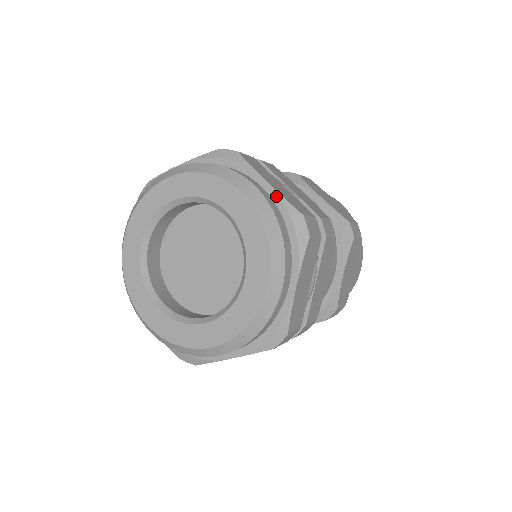
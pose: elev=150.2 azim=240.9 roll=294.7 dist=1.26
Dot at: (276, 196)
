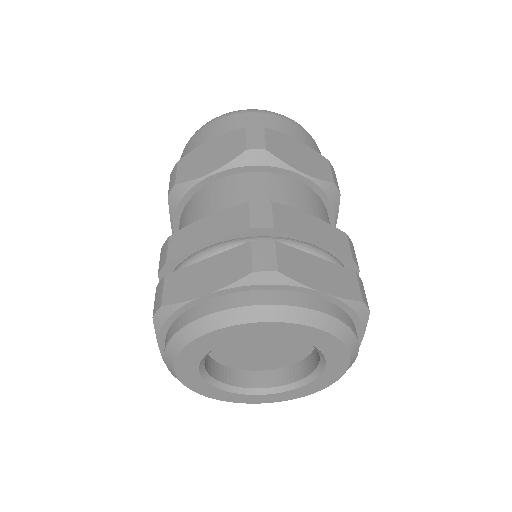
Dot at: (336, 300)
